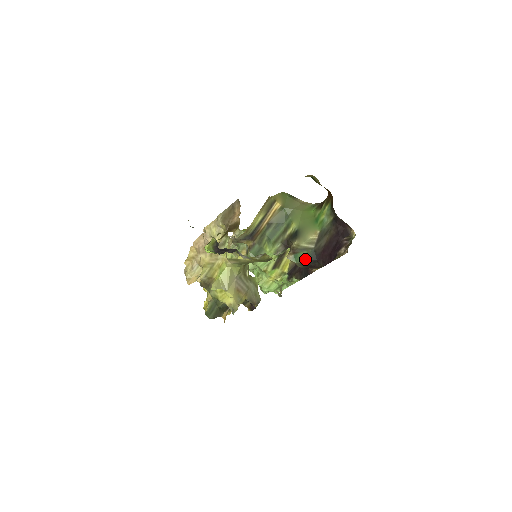
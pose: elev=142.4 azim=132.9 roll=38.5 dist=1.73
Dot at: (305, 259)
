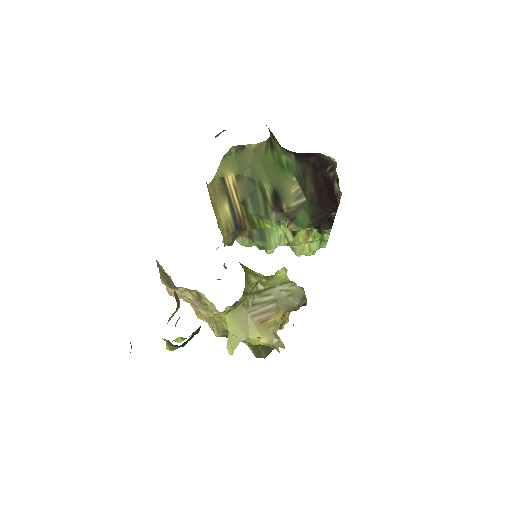
Dot at: (309, 218)
